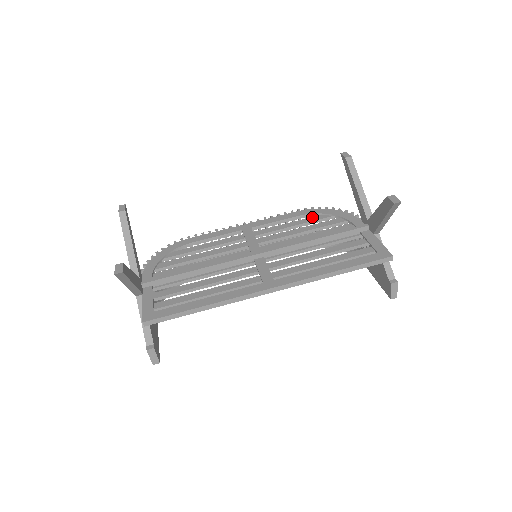
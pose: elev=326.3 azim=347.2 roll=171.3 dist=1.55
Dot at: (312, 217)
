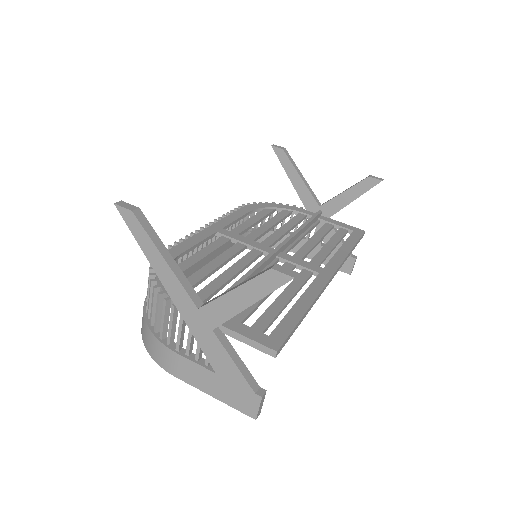
Dot at: (261, 212)
